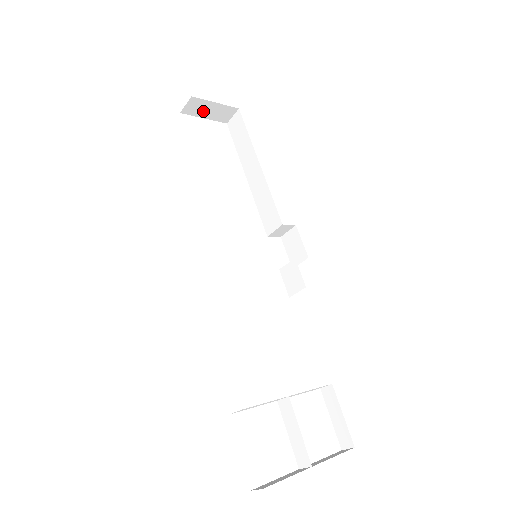
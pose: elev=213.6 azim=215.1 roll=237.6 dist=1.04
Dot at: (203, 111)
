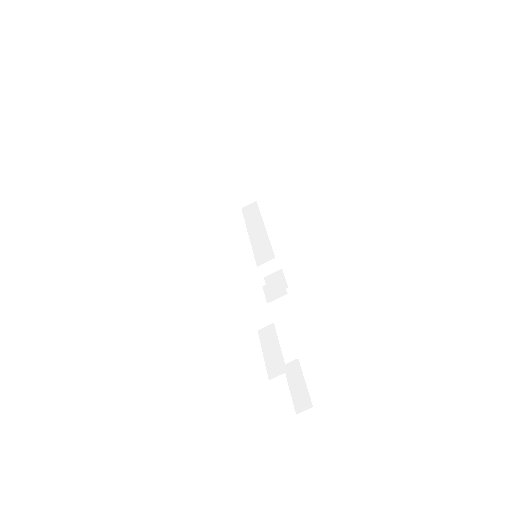
Dot at: (235, 186)
